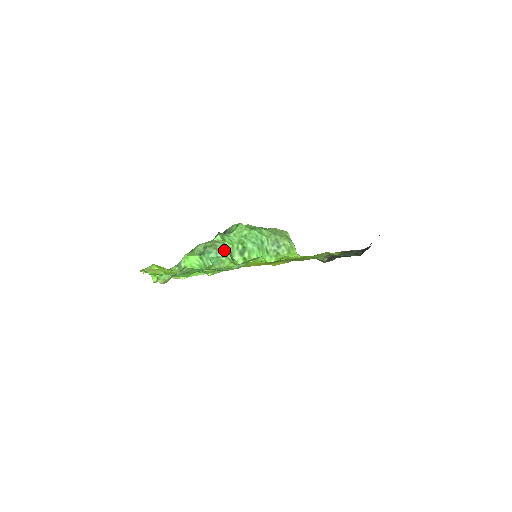
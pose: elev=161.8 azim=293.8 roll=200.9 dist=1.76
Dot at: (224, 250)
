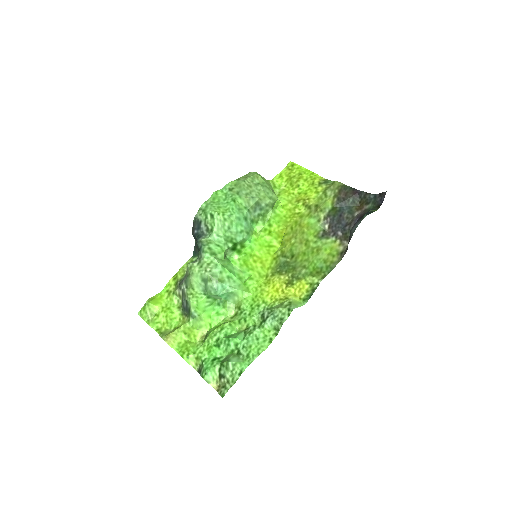
Dot at: (225, 274)
